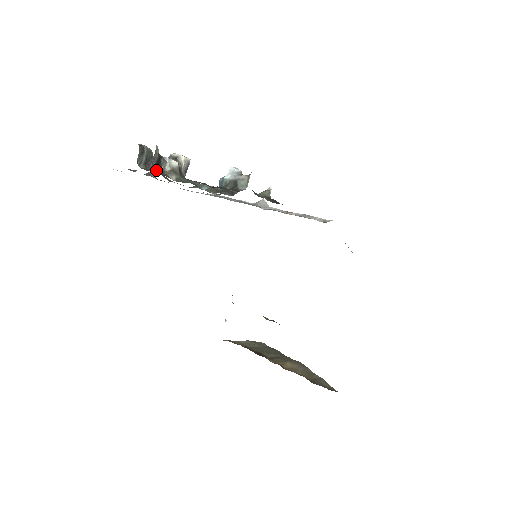
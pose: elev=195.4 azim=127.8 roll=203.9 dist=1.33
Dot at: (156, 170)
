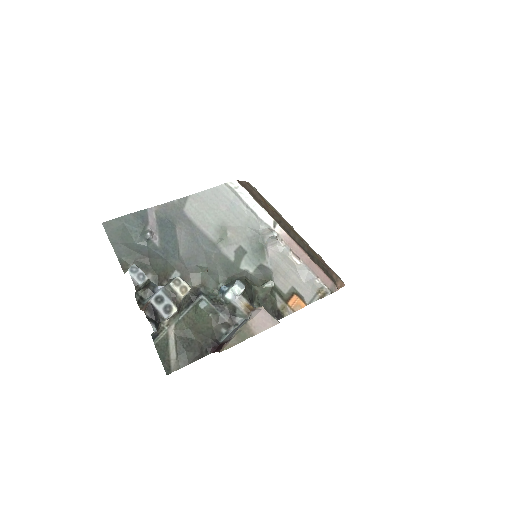
Dot at: (156, 342)
